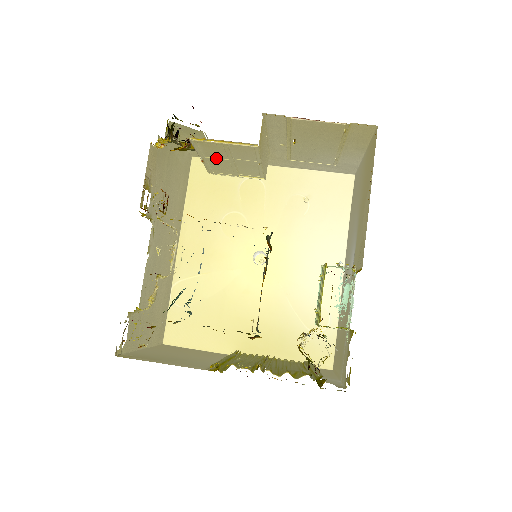
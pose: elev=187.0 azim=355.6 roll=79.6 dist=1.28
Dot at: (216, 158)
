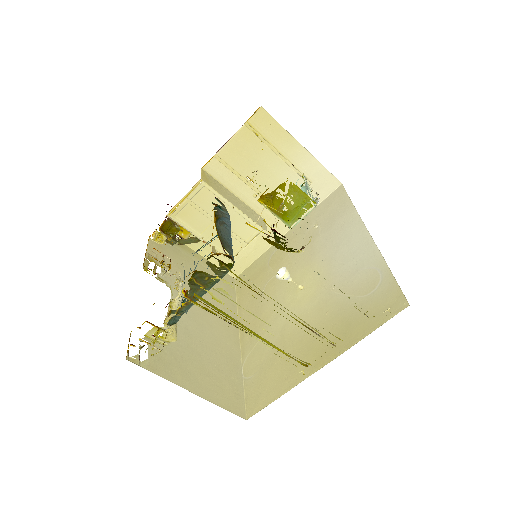
Dot at: (206, 229)
